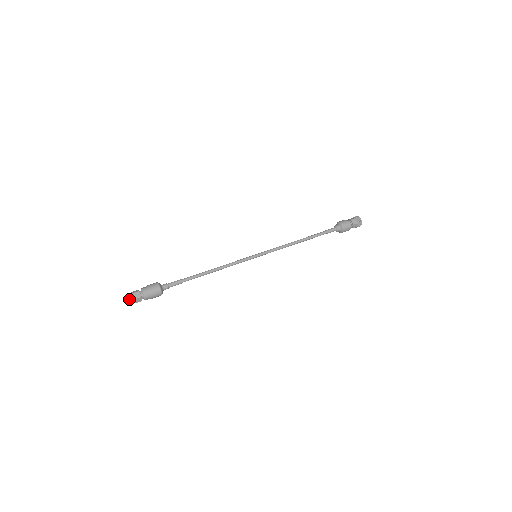
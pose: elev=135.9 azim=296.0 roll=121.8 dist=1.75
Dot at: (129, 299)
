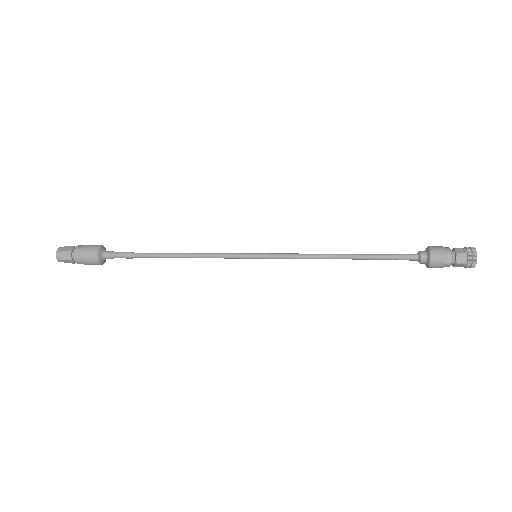
Dot at: occluded
